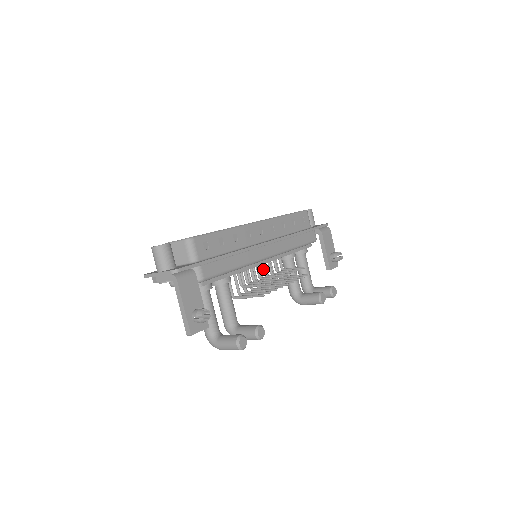
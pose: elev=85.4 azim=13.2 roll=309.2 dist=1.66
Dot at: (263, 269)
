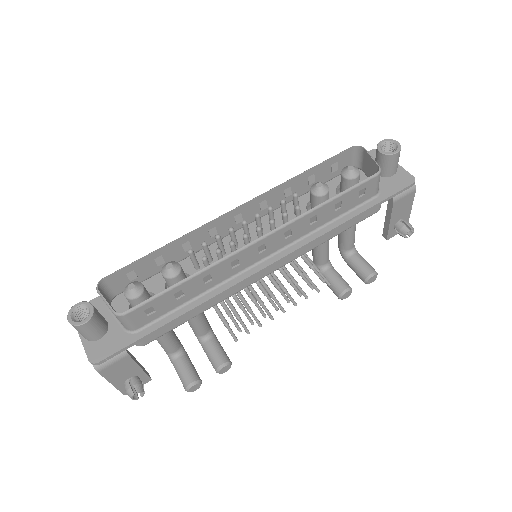
Dot at: occluded
